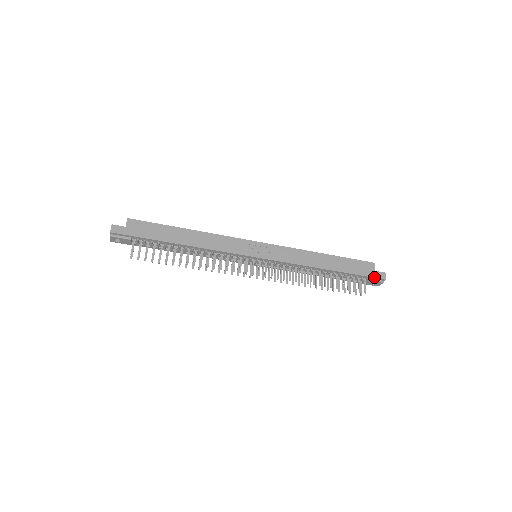
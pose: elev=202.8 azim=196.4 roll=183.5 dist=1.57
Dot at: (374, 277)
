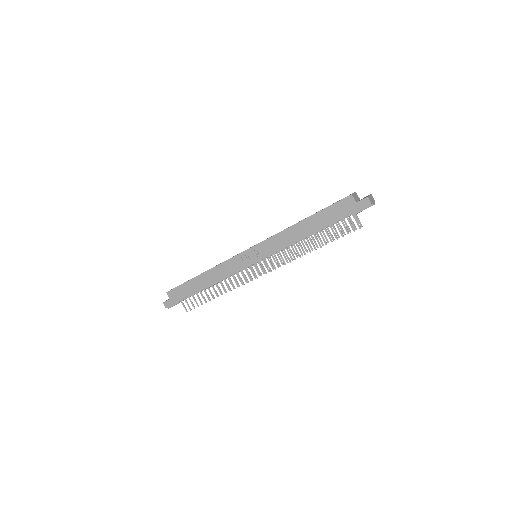
Dot at: (358, 210)
